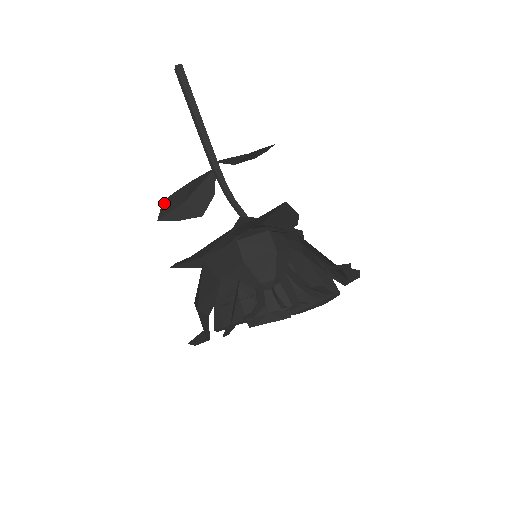
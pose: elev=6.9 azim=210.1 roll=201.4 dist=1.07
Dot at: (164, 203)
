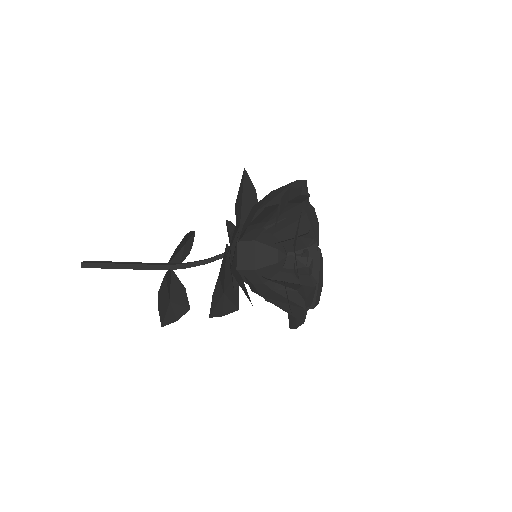
Dot at: (158, 302)
